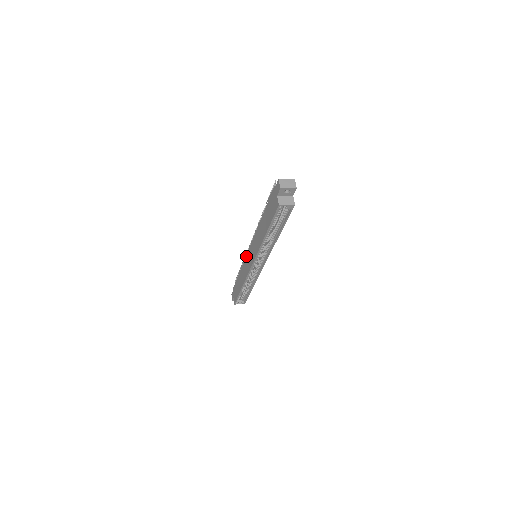
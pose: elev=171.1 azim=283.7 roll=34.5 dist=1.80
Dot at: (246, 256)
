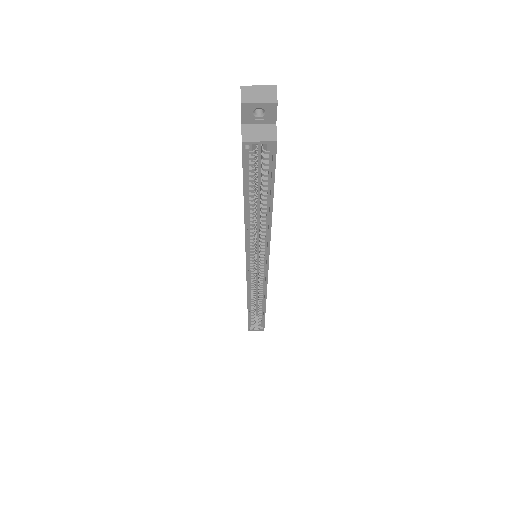
Dot at: occluded
